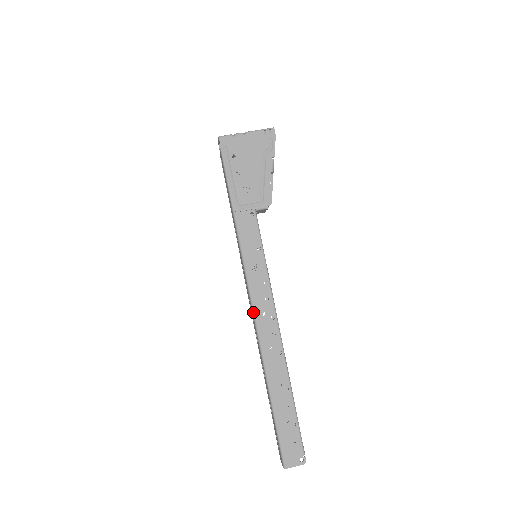
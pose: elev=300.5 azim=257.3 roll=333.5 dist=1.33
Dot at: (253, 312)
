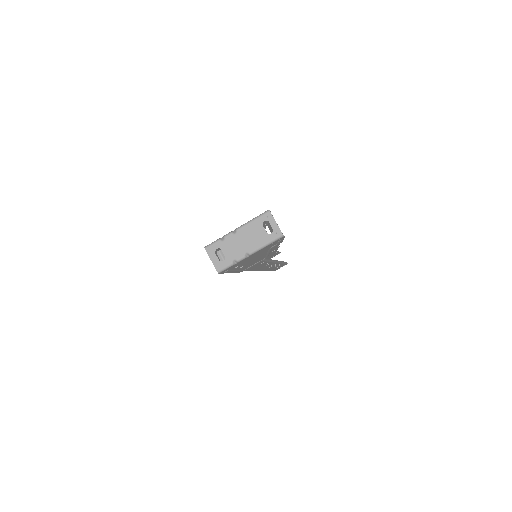
Dot at: occluded
